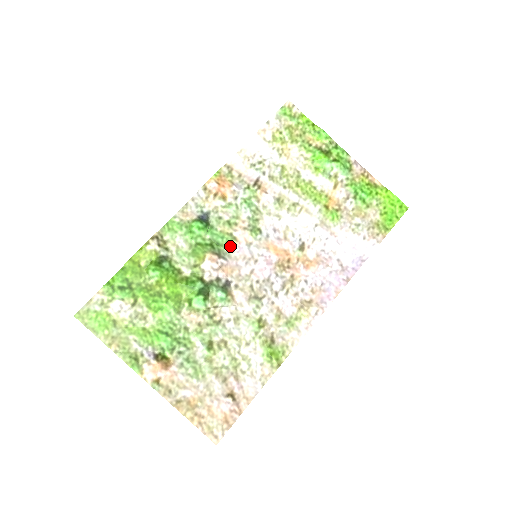
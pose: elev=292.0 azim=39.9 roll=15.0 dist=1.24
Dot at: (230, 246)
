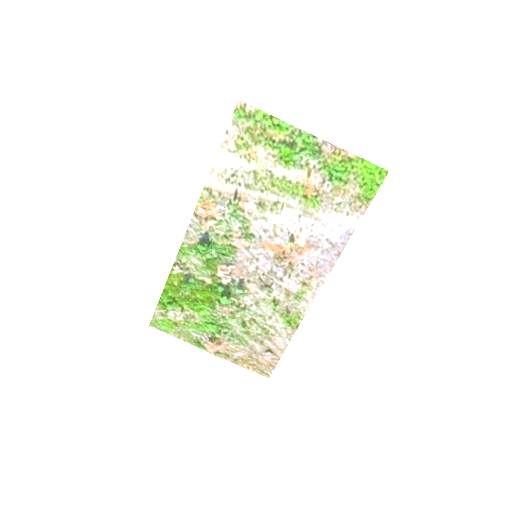
Dot at: (233, 254)
